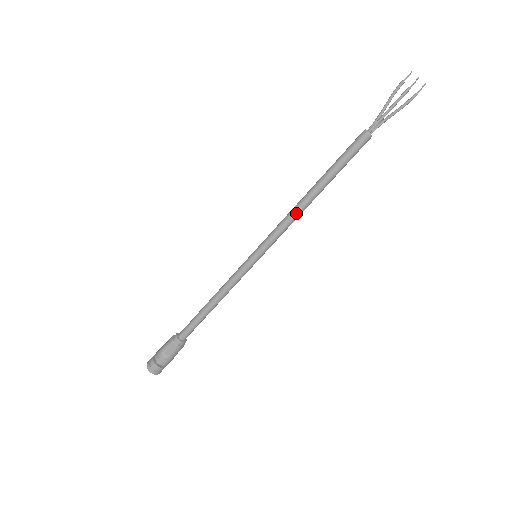
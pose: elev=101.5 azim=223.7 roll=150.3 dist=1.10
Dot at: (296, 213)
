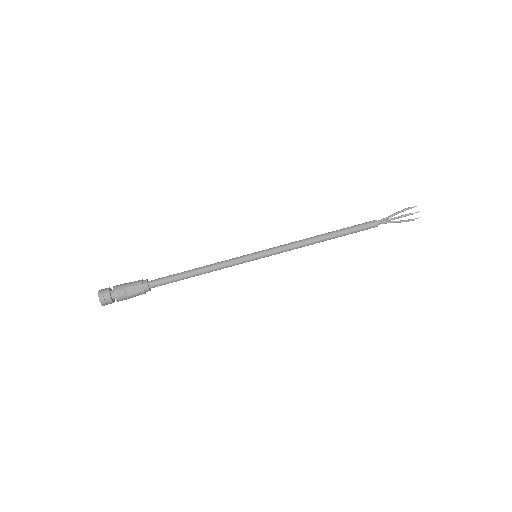
Dot at: (305, 244)
